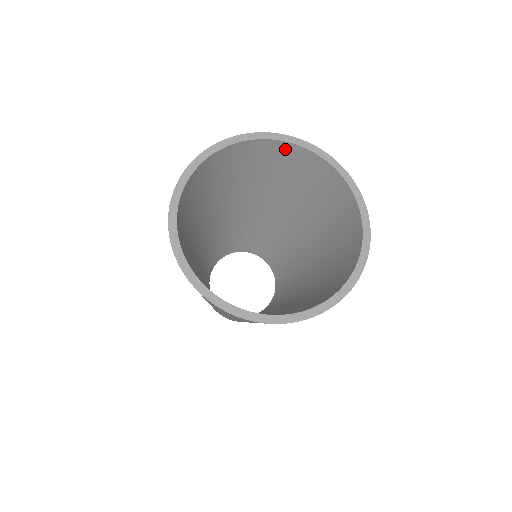
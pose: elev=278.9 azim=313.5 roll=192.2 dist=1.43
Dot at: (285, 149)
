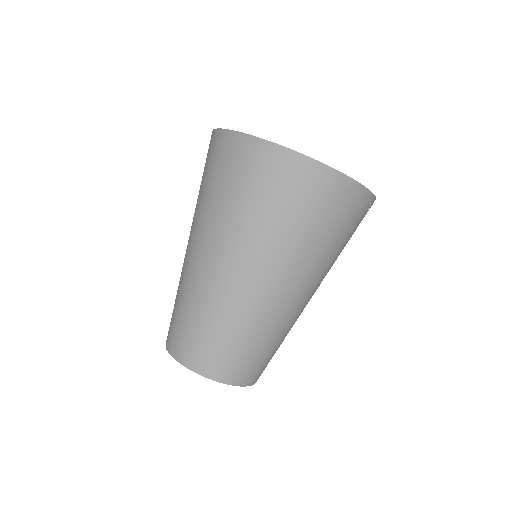
Dot at: occluded
